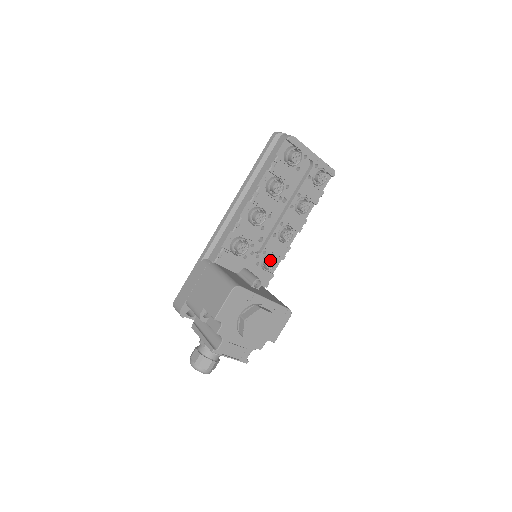
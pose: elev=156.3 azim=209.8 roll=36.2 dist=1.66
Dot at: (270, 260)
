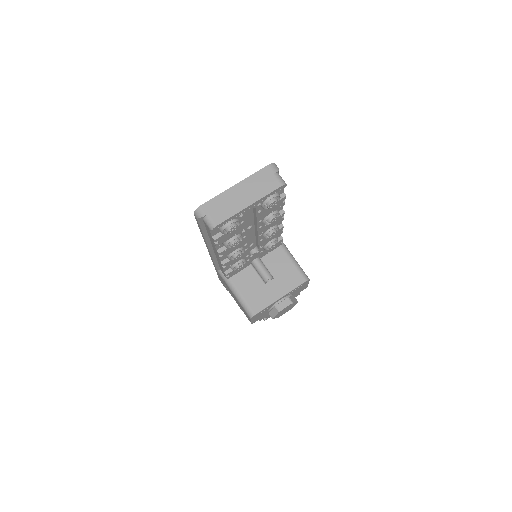
Dot at: (270, 246)
